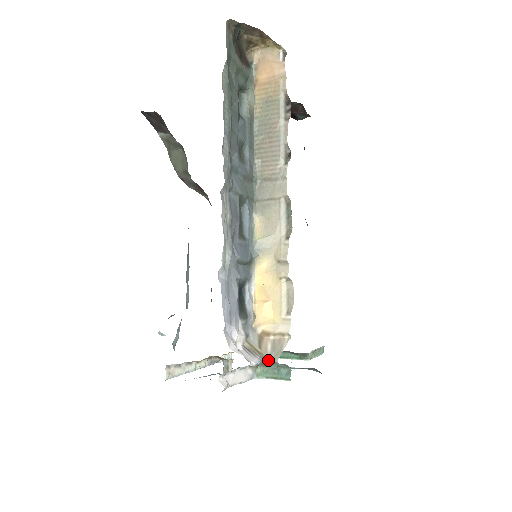
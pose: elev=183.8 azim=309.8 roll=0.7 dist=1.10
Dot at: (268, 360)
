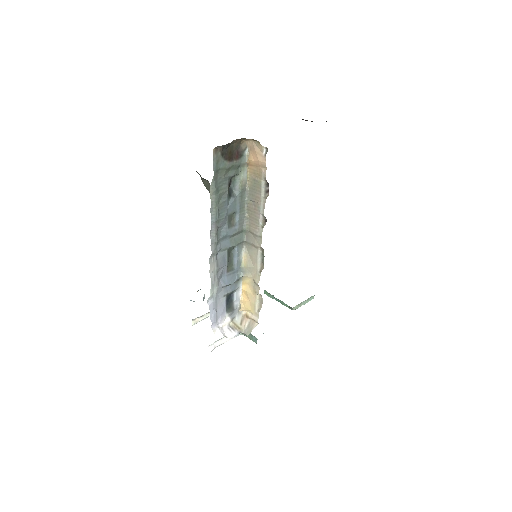
Dot at: (244, 333)
